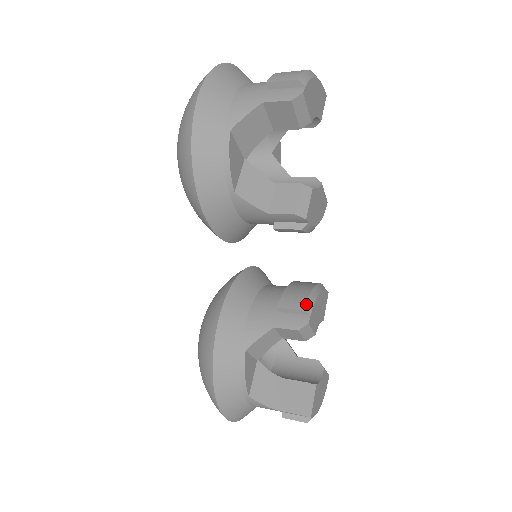
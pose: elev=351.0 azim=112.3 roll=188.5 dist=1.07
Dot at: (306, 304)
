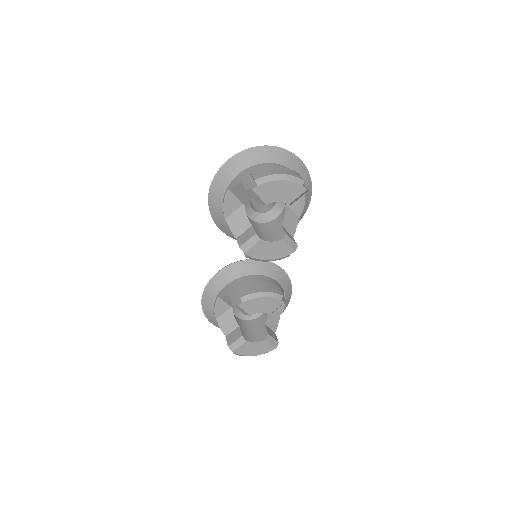
Dot at: (245, 296)
